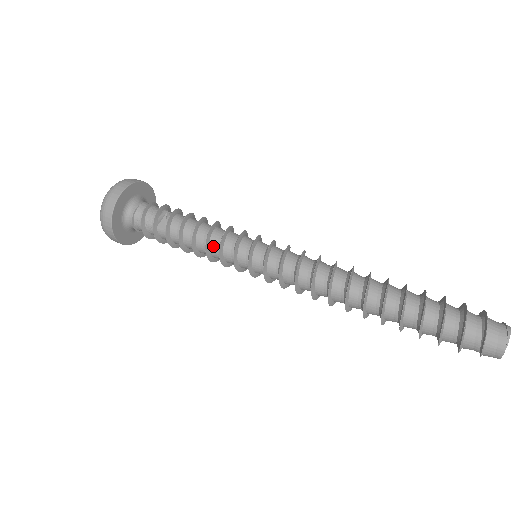
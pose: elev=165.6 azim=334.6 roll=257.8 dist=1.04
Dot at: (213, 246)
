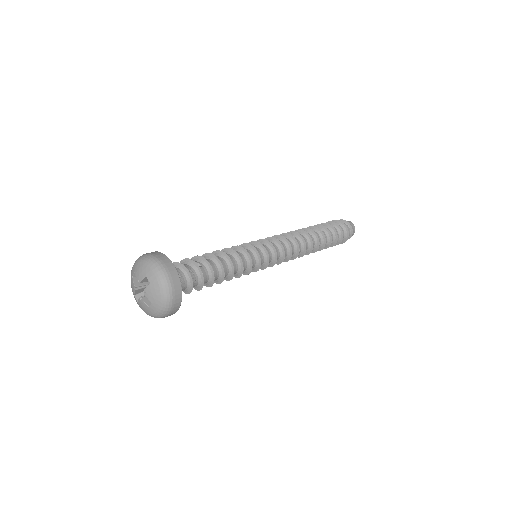
Dot at: (239, 256)
